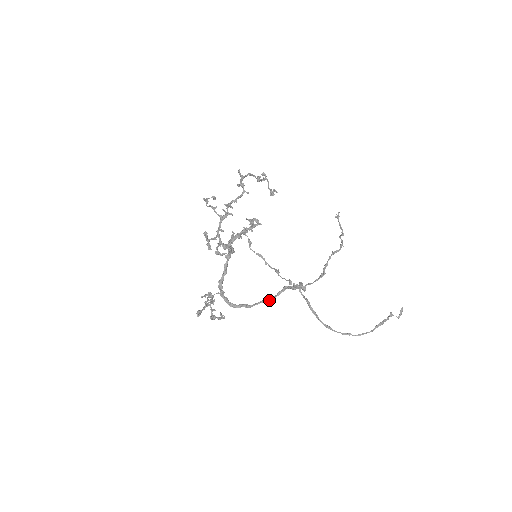
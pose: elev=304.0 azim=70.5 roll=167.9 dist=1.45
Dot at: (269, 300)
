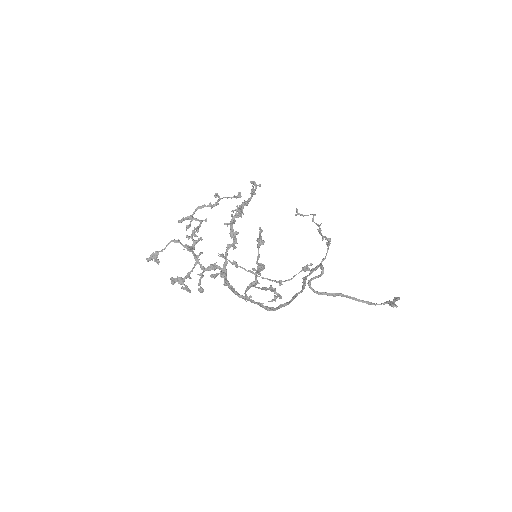
Dot at: (301, 291)
